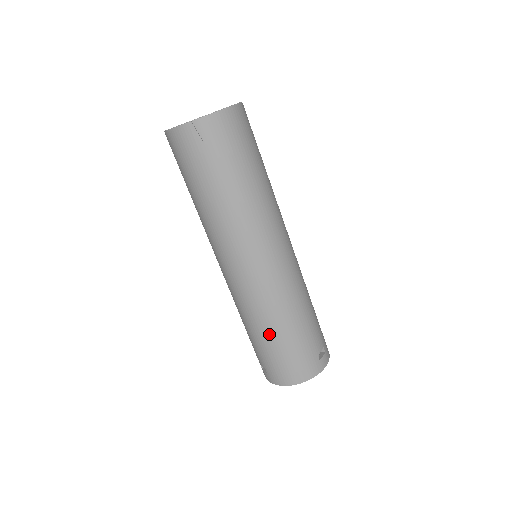
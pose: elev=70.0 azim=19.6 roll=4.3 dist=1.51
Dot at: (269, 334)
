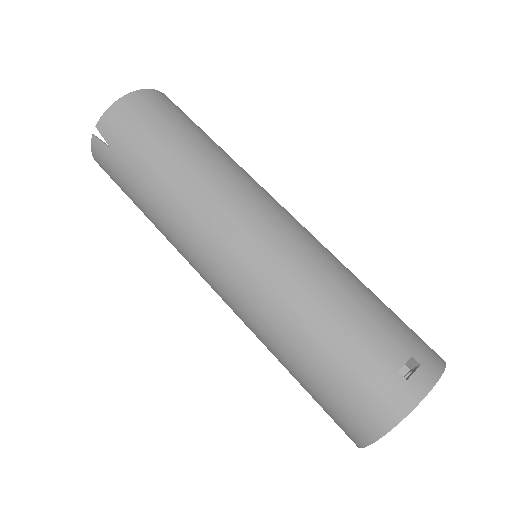
Dot at: (294, 357)
